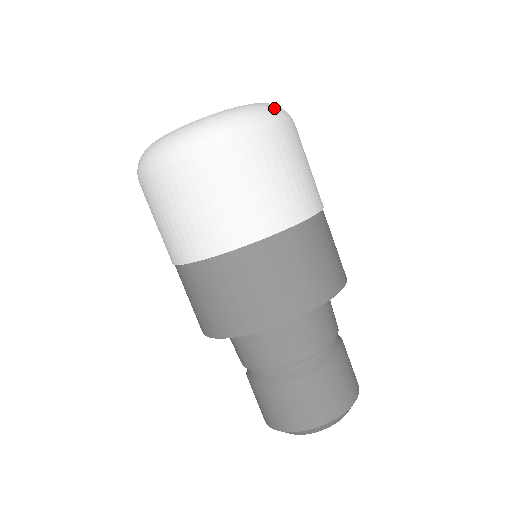
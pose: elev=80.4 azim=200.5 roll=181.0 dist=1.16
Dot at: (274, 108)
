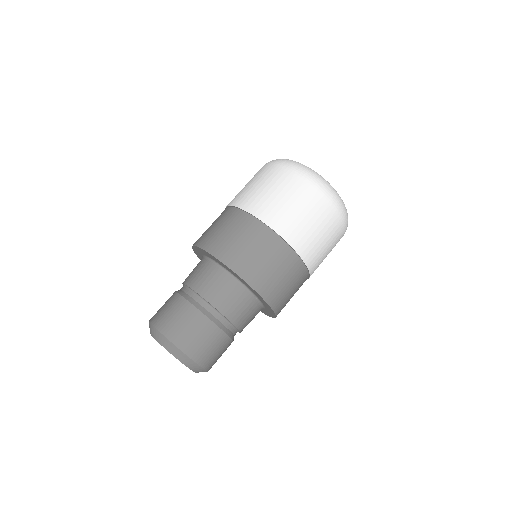
Dot at: occluded
